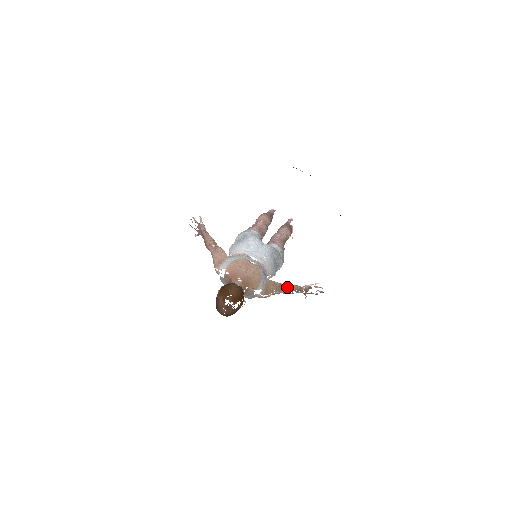
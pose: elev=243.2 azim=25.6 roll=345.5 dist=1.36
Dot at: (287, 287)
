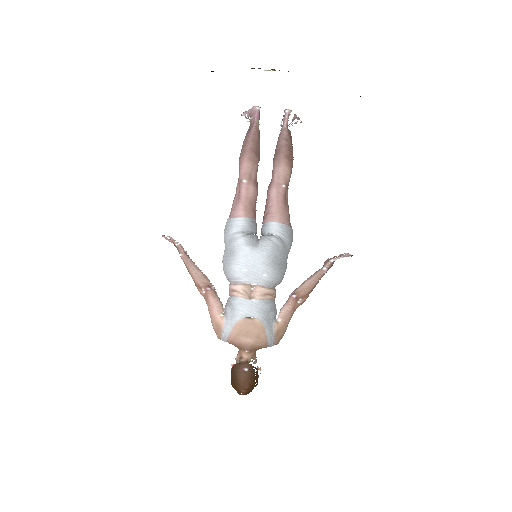
Dot at: (303, 295)
